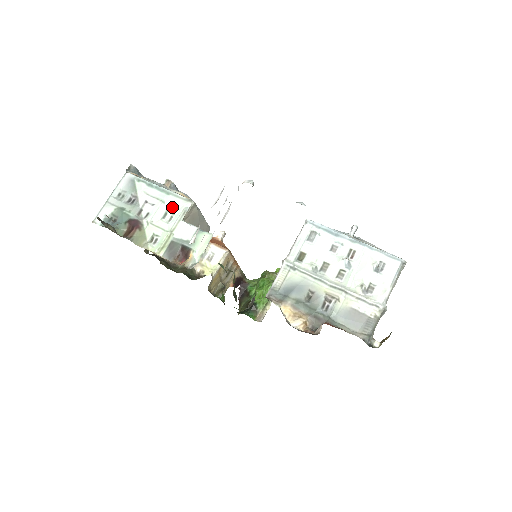
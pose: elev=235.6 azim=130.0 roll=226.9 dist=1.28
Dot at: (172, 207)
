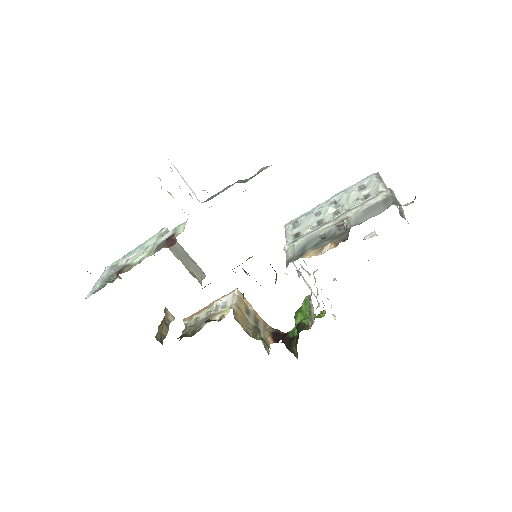
Dot at: (150, 243)
